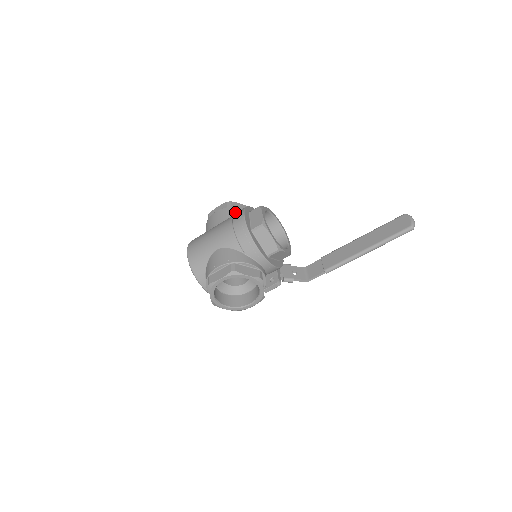
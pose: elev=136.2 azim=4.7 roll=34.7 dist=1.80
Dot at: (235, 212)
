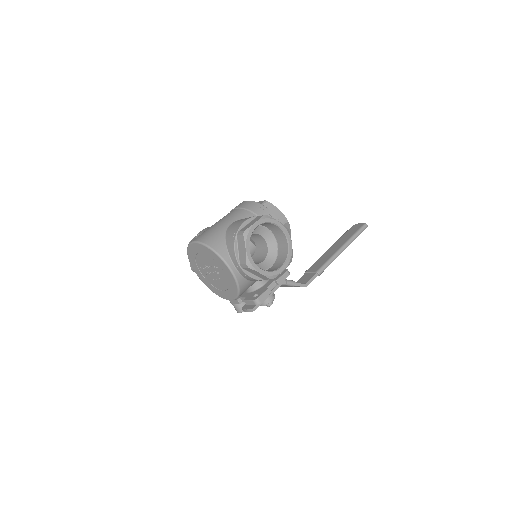
Dot at: occluded
